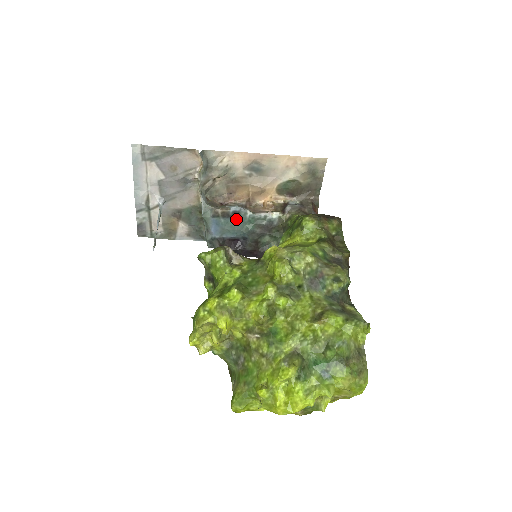
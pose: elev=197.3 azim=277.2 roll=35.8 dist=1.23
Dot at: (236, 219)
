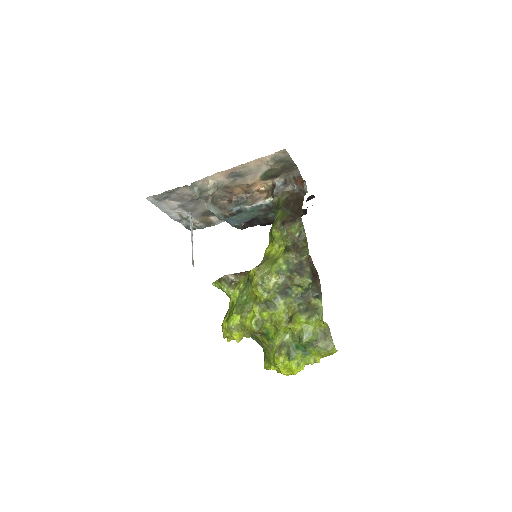
Dot at: (242, 213)
